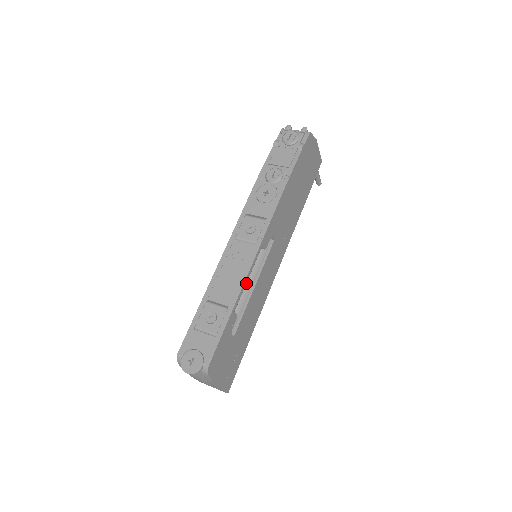
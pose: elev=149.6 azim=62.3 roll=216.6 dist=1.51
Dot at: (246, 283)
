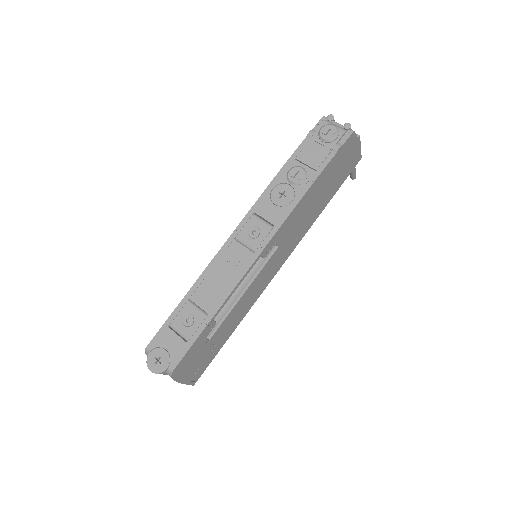
Dot at: occluded
